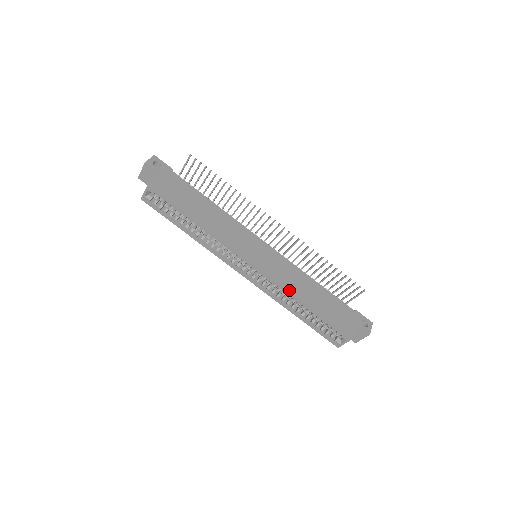
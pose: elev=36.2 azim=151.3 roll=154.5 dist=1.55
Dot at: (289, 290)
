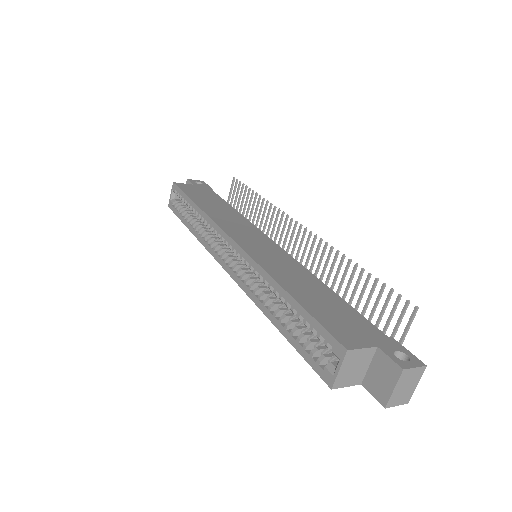
Dot at: (265, 270)
